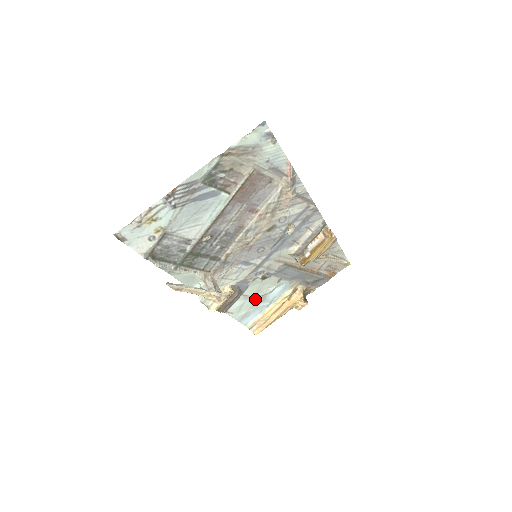
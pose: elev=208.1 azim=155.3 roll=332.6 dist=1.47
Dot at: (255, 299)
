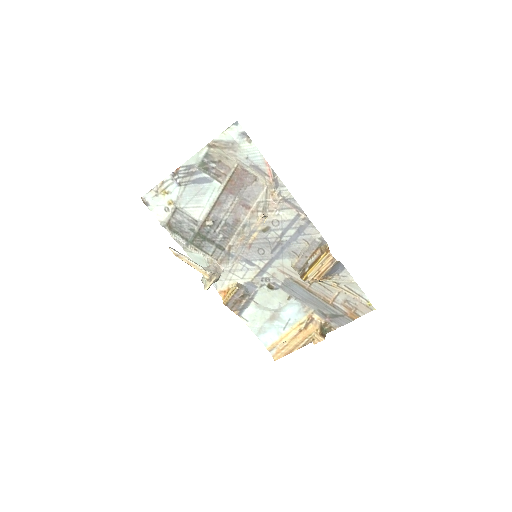
Dot at: (268, 312)
